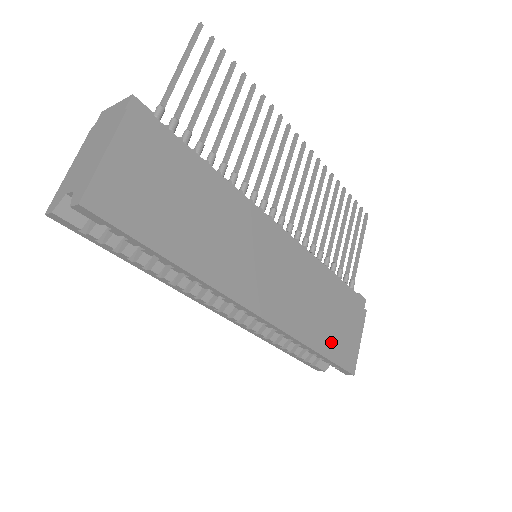
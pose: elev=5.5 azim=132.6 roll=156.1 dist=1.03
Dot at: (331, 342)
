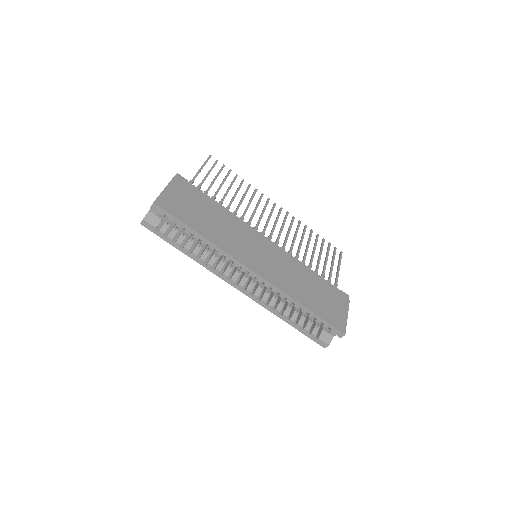
Dot at: (318, 307)
